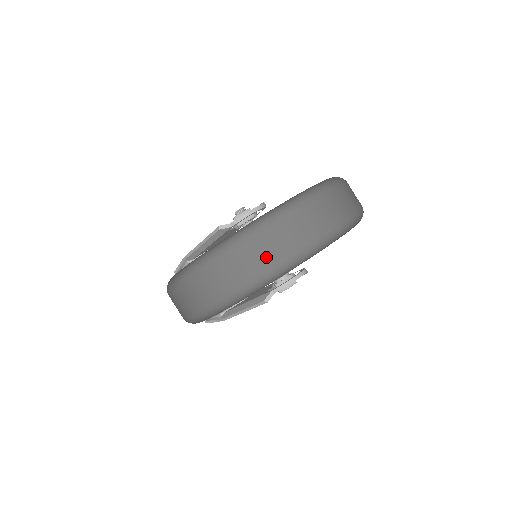
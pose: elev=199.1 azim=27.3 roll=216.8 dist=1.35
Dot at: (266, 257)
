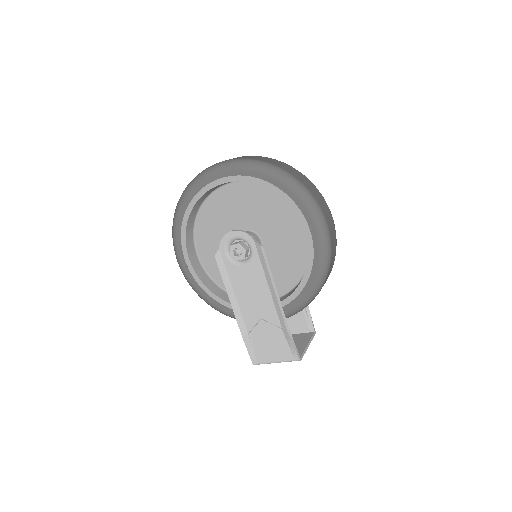
Dot at: occluded
